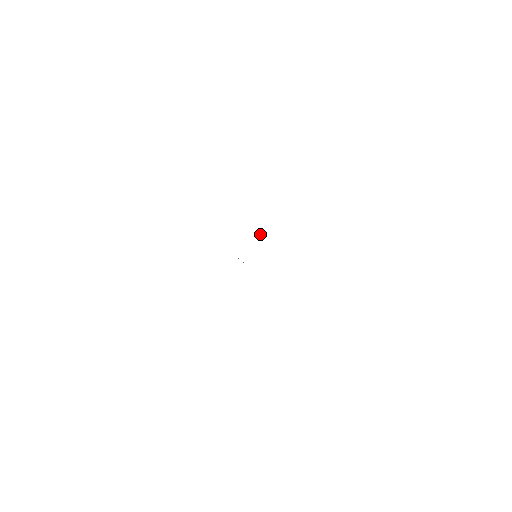
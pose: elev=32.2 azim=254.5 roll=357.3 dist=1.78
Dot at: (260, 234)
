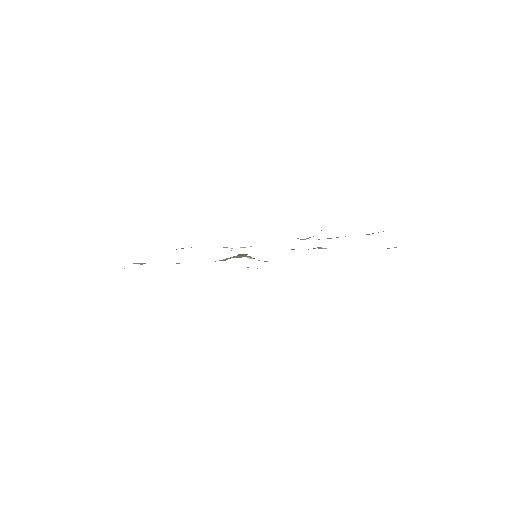
Dot at: occluded
